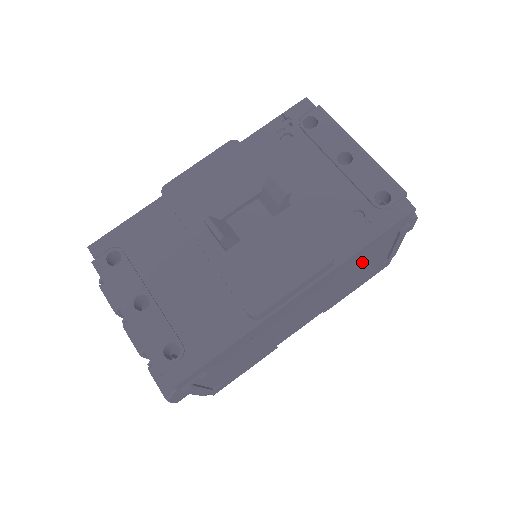
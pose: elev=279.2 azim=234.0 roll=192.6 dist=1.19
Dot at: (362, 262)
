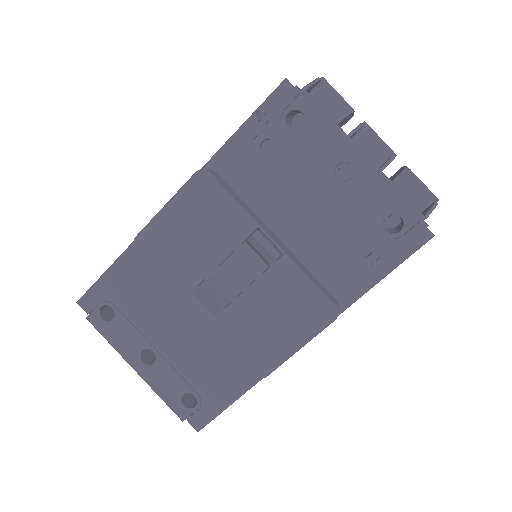
Dot at: occluded
